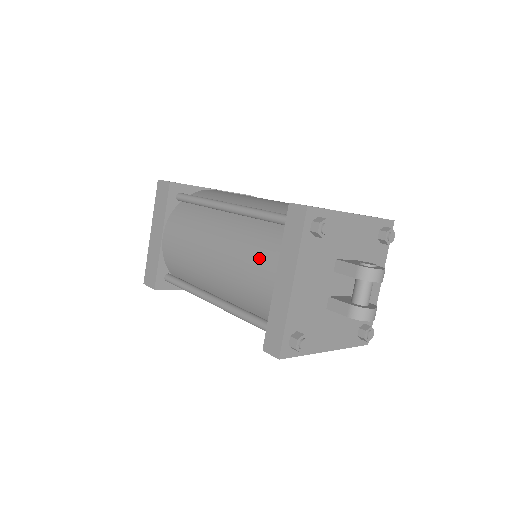
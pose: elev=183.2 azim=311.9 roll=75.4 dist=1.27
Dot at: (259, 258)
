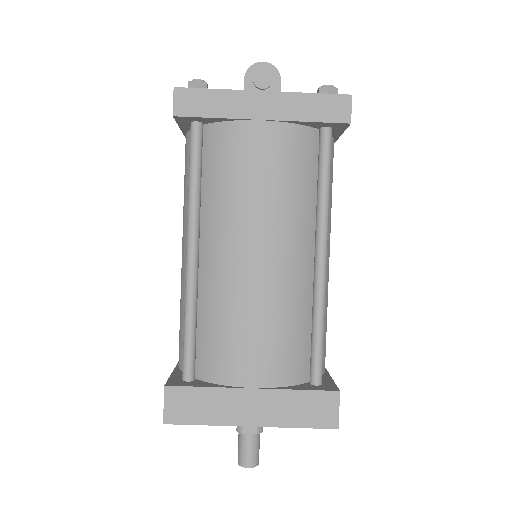
Dot at: occluded
